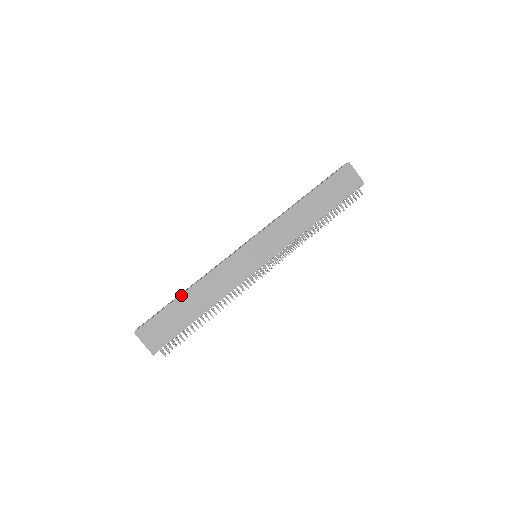
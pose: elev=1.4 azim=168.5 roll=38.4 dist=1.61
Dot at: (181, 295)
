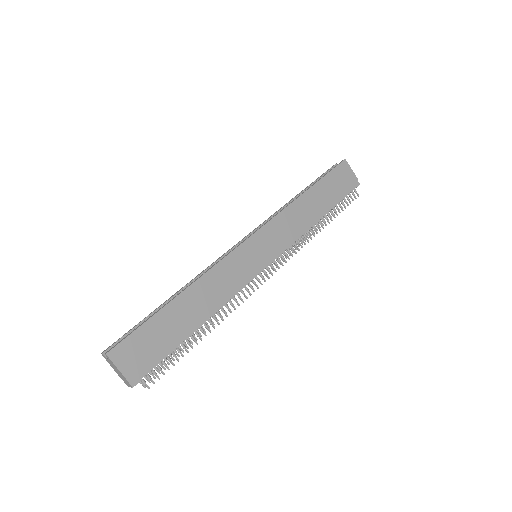
Dot at: (171, 301)
